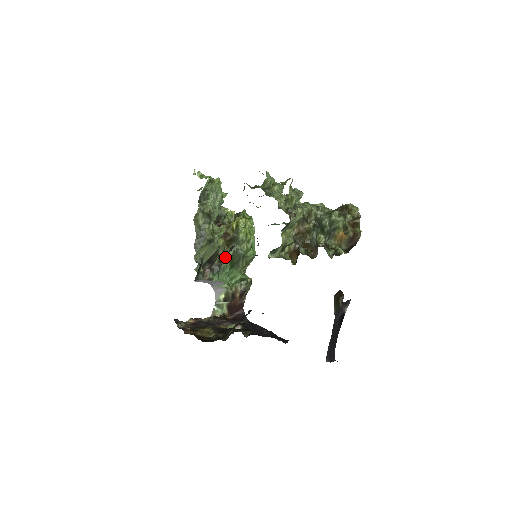
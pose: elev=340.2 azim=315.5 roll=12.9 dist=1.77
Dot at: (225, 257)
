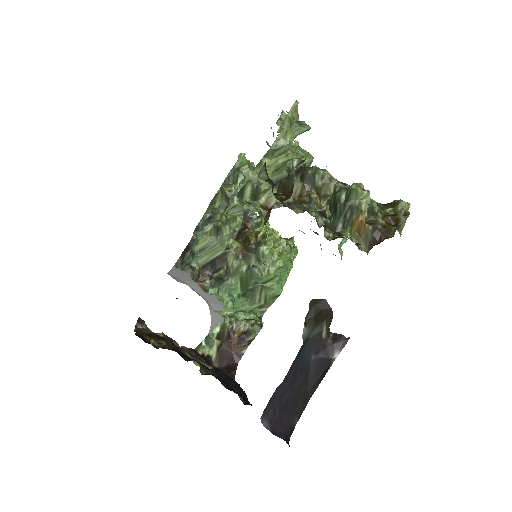
Dot at: (235, 270)
